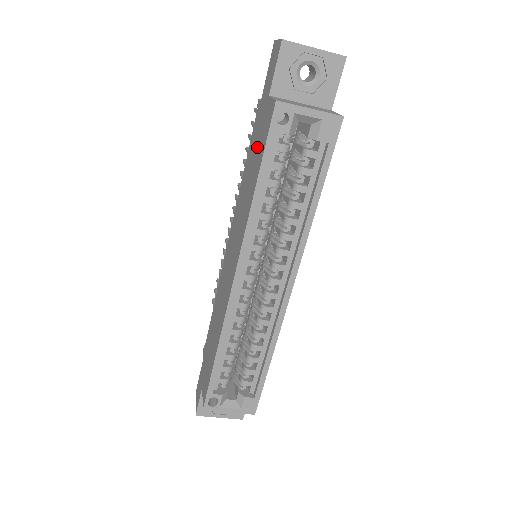
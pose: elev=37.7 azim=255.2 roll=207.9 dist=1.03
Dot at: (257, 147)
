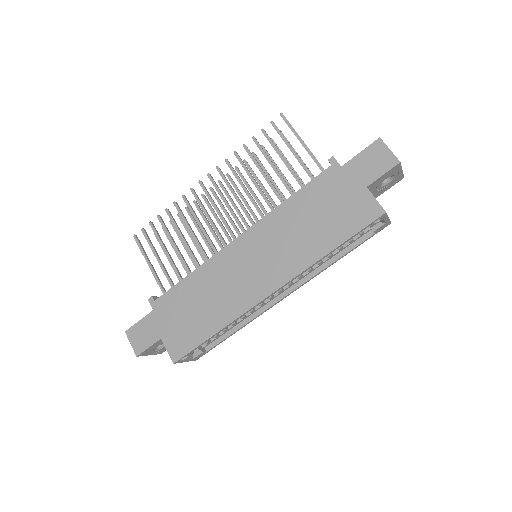
Dot at: (335, 212)
